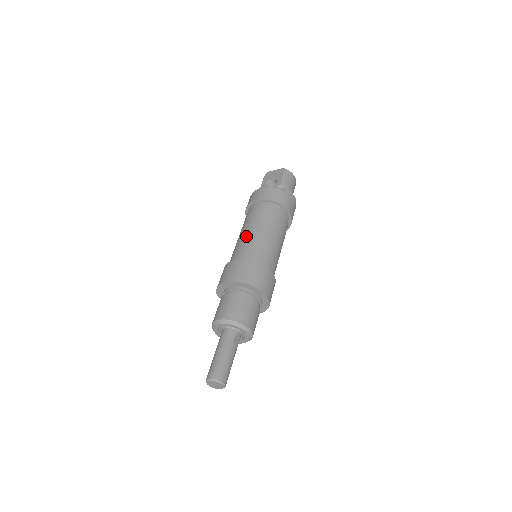
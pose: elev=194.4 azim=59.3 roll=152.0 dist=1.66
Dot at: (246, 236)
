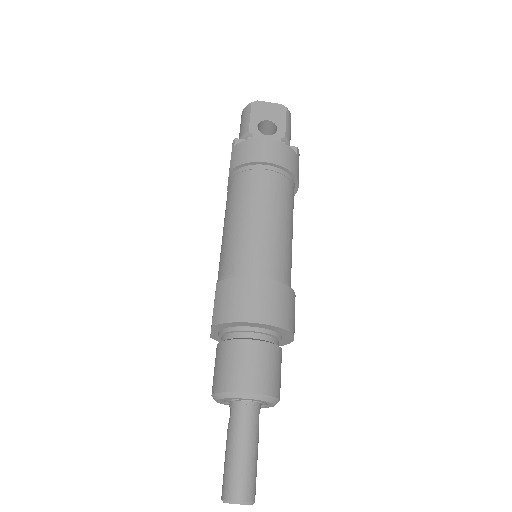
Dot at: (260, 230)
